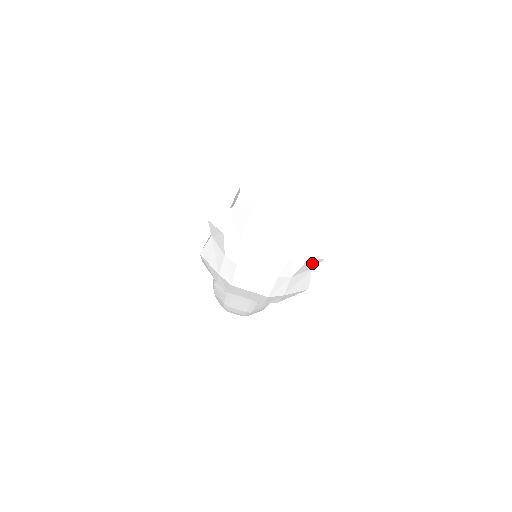
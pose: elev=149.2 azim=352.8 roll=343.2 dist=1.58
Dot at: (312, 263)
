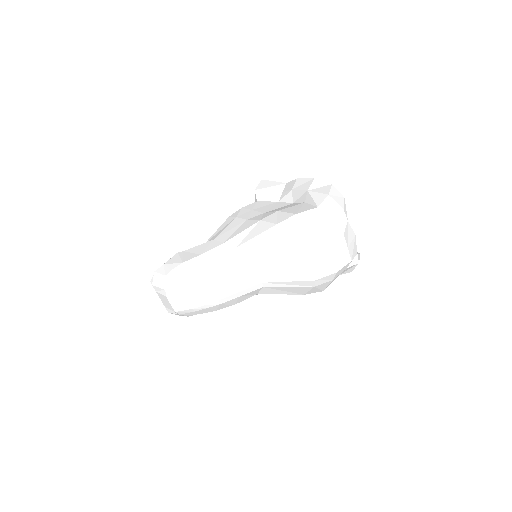
Dot at: (350, 269)
